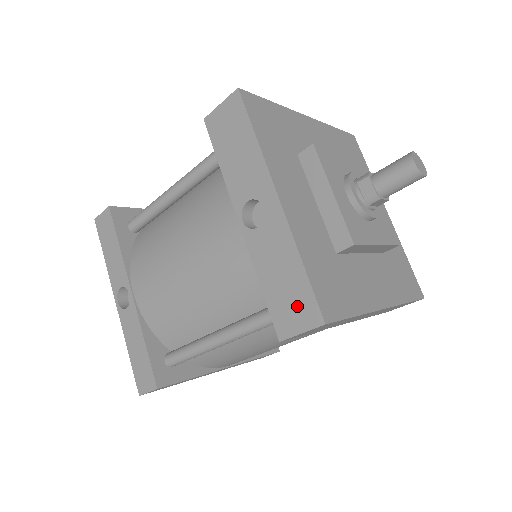
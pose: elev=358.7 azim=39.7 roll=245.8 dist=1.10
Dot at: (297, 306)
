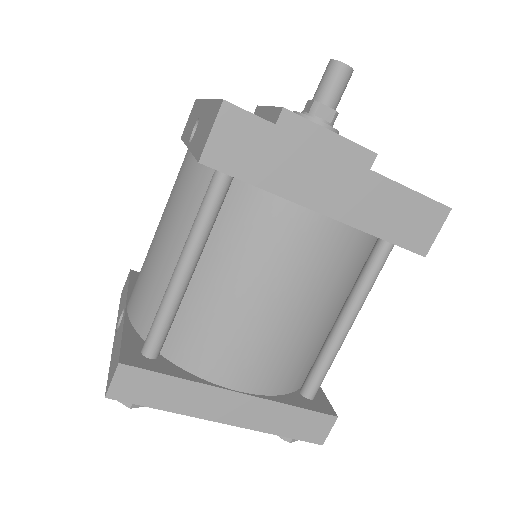
Dot at: (209, 123)
